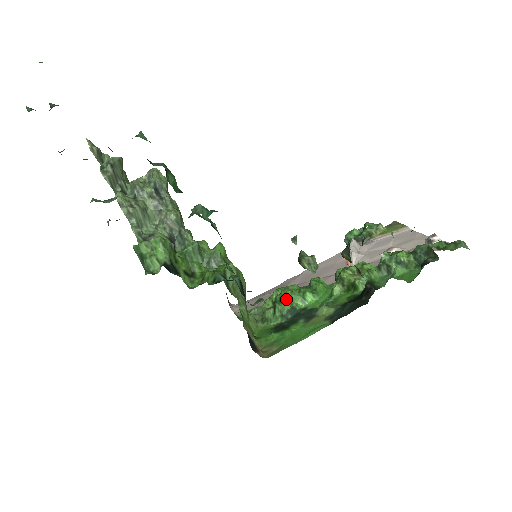
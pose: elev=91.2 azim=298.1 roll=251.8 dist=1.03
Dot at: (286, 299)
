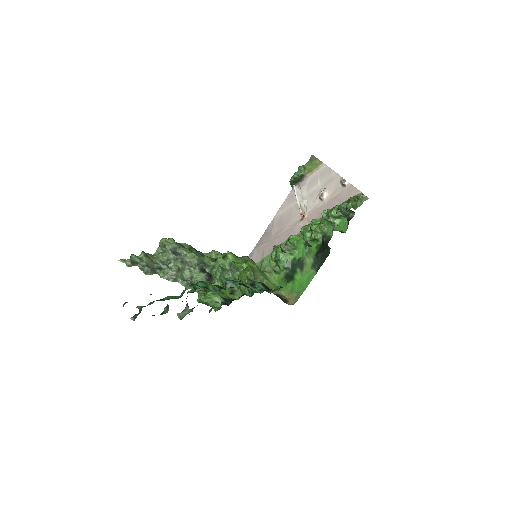
Dot at: (282, 259)
